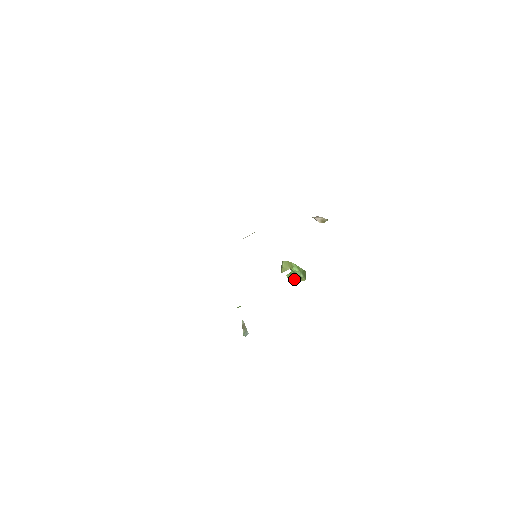
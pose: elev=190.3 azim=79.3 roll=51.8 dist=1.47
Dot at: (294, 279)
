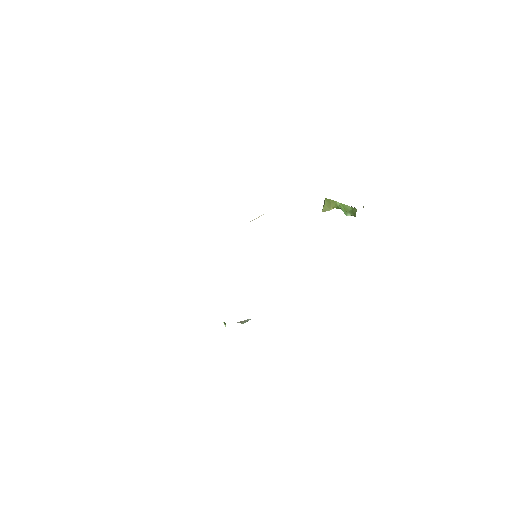
Dot at: occluded
